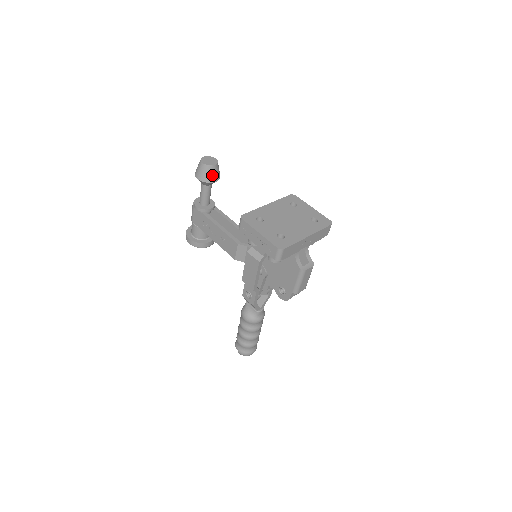
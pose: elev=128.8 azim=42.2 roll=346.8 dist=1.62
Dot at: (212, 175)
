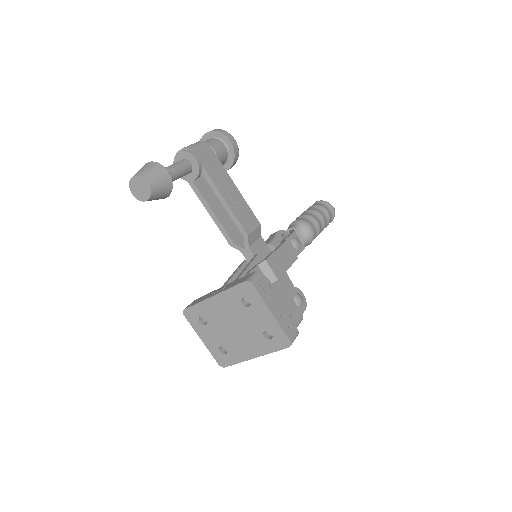
Dot at: (155, 199)
